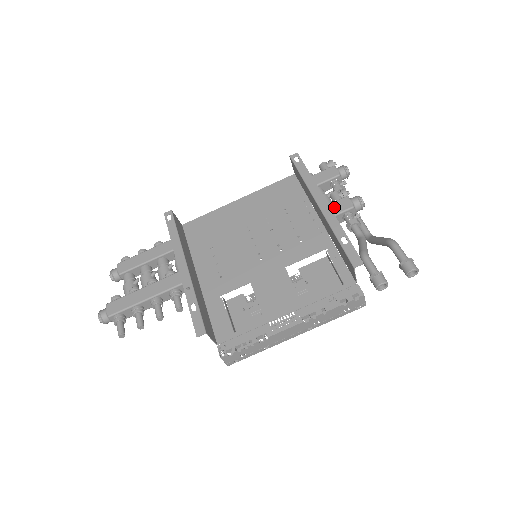
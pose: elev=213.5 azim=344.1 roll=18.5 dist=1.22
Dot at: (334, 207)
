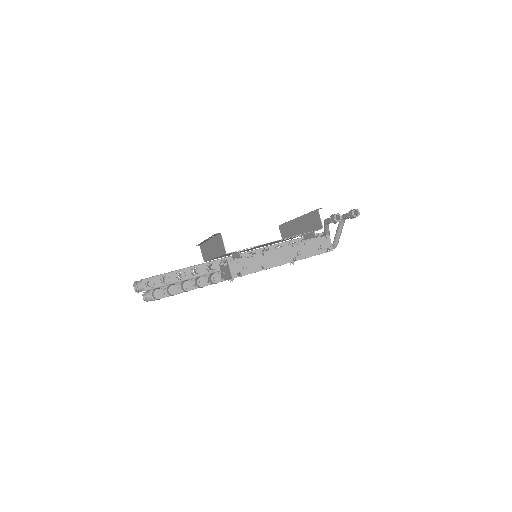
Dot at: occluded
